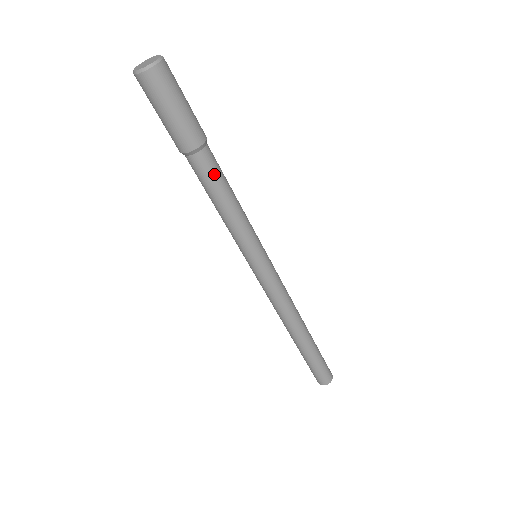
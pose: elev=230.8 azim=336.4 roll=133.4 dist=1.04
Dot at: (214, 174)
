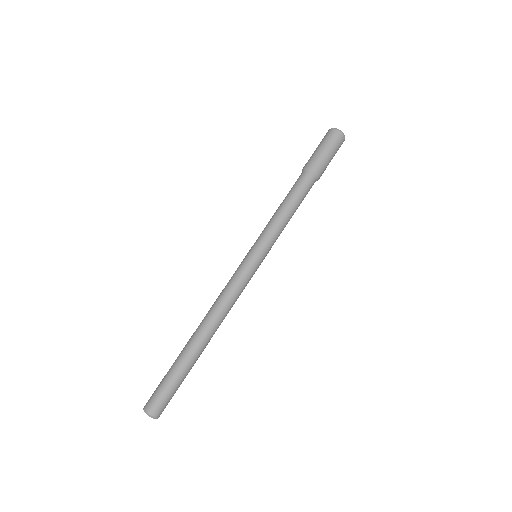
Dot at: occluded
